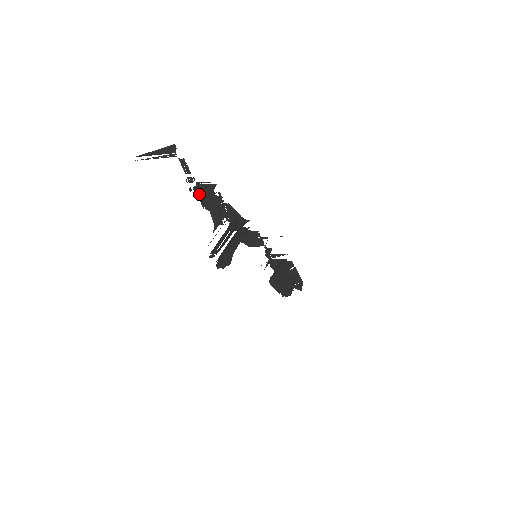
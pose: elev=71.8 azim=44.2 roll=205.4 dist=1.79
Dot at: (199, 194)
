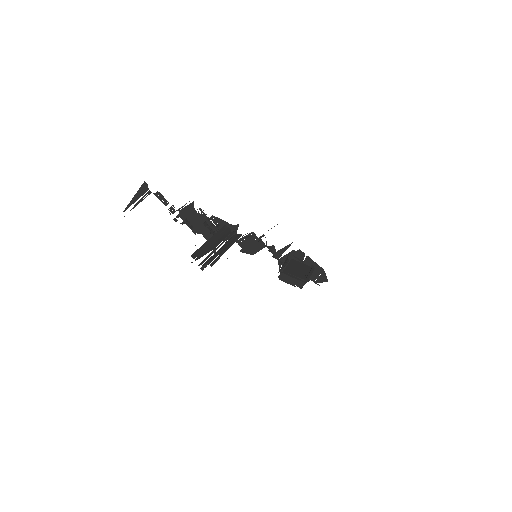
Dot at: (185, 221)
